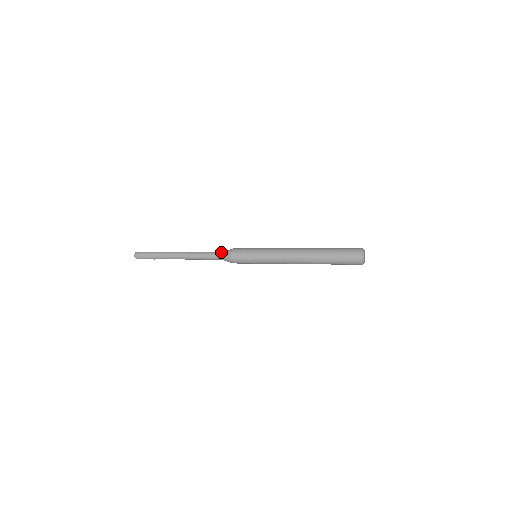
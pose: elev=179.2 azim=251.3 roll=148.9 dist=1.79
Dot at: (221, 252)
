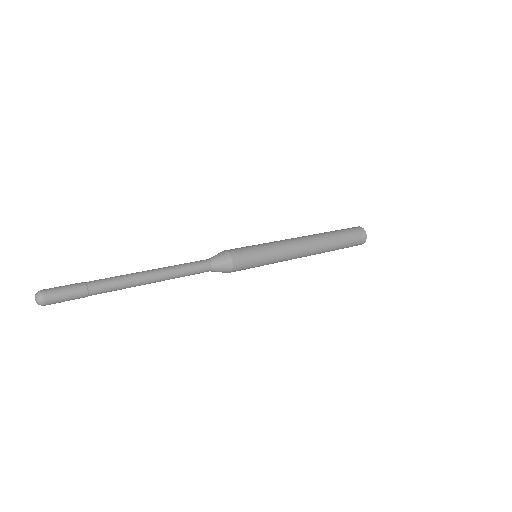
Dot at: (211, 259)
